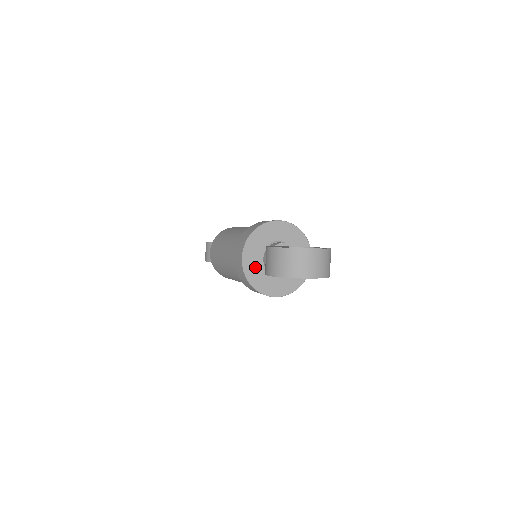
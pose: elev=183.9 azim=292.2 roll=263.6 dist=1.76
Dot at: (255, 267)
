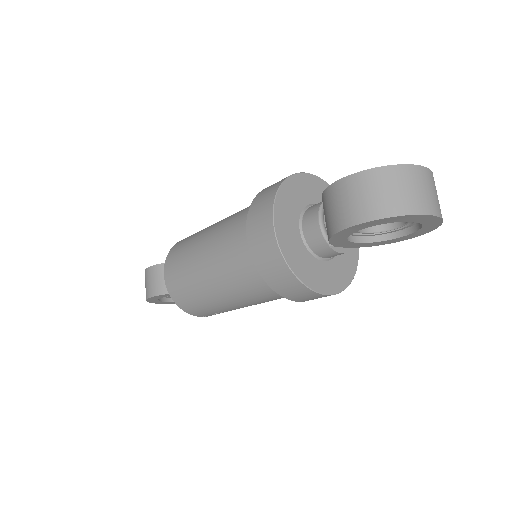
Dot at: (293, 242)
